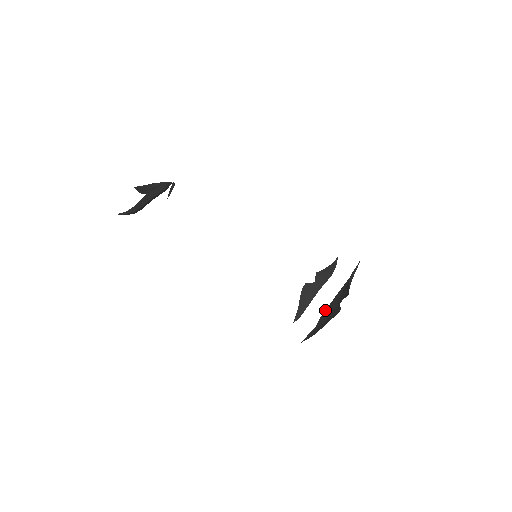
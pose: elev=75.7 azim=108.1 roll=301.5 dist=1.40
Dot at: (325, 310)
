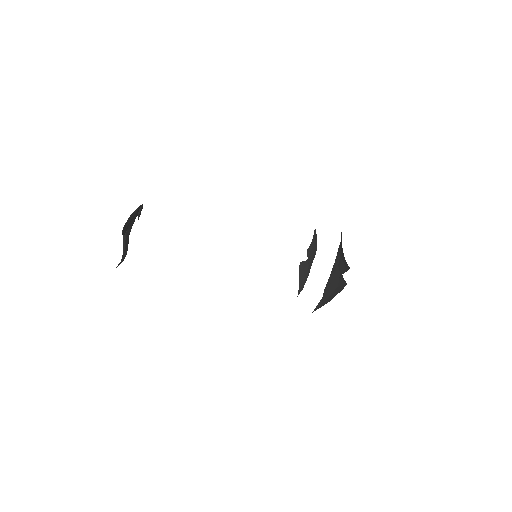
Dot at: (327, 282)
